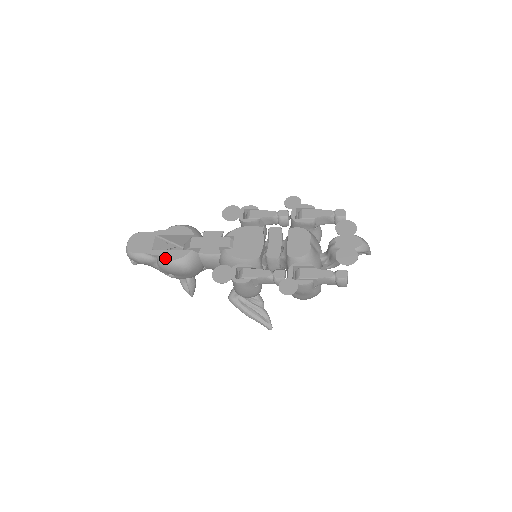
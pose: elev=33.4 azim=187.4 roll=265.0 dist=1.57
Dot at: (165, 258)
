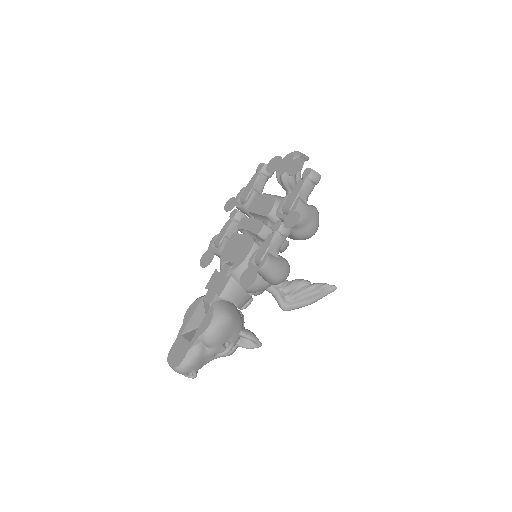
Dot at: (204, 331)
